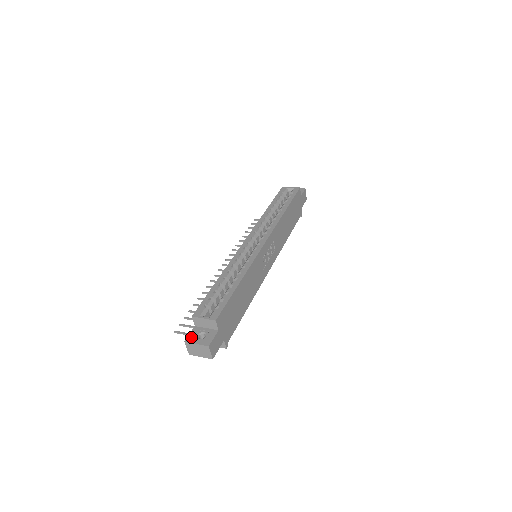
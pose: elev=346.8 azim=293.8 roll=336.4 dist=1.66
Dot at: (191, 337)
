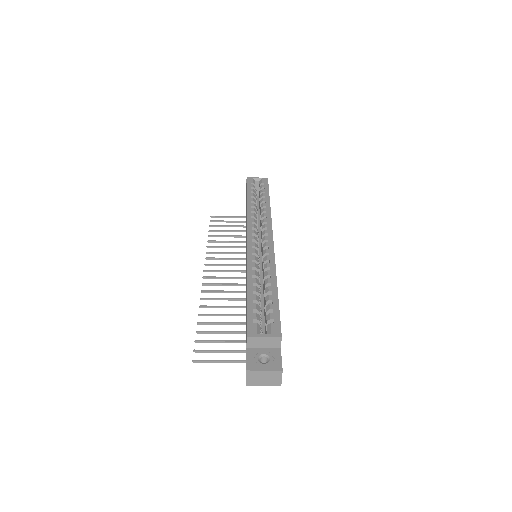
Dot at: (252, 363)
